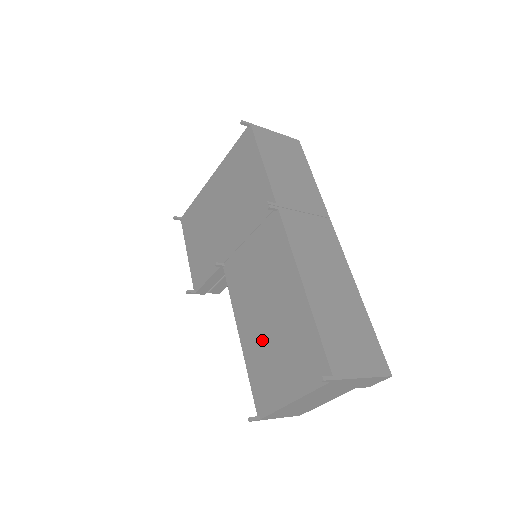
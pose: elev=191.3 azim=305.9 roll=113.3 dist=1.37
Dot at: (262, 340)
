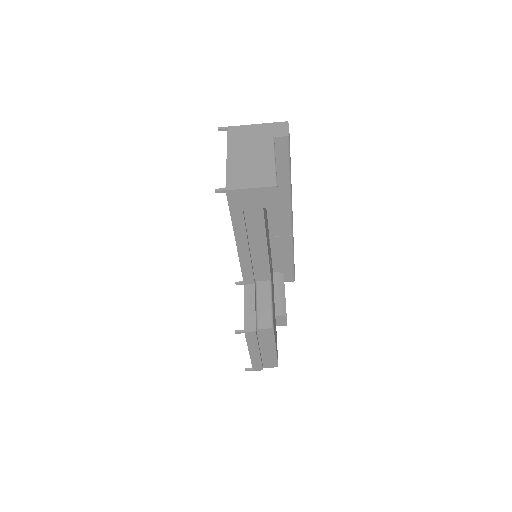
Dot at: occluded
